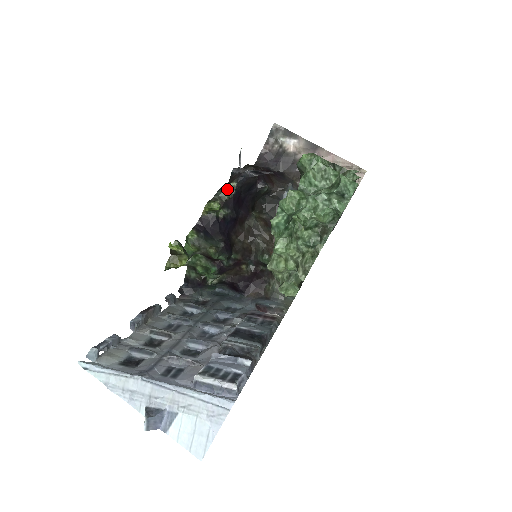
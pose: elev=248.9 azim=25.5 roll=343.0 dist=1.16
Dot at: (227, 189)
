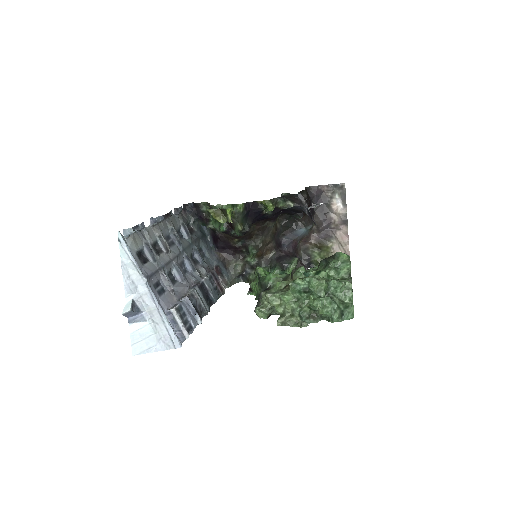
Dot at: (285, 202)
